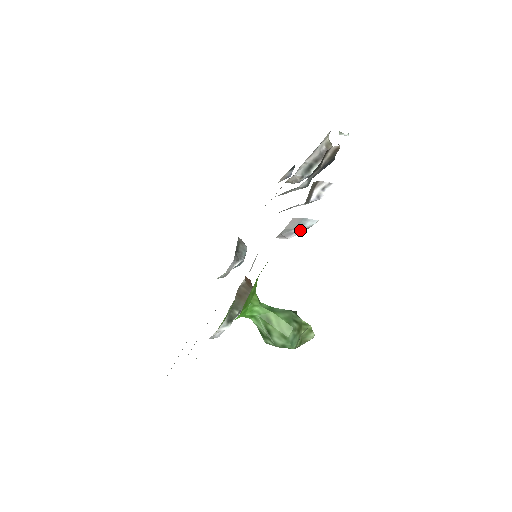
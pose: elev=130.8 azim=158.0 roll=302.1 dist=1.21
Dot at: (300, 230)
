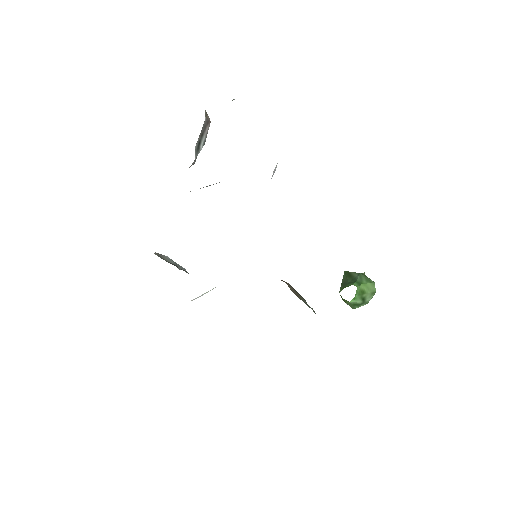
Dot at: occluded
